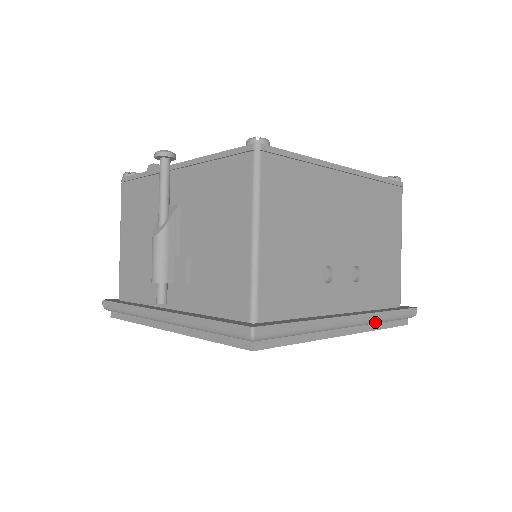
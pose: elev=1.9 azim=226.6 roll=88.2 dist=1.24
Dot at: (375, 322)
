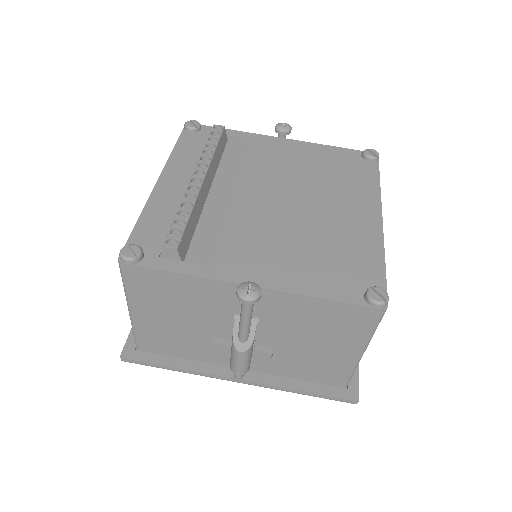
Dot at: occluded
